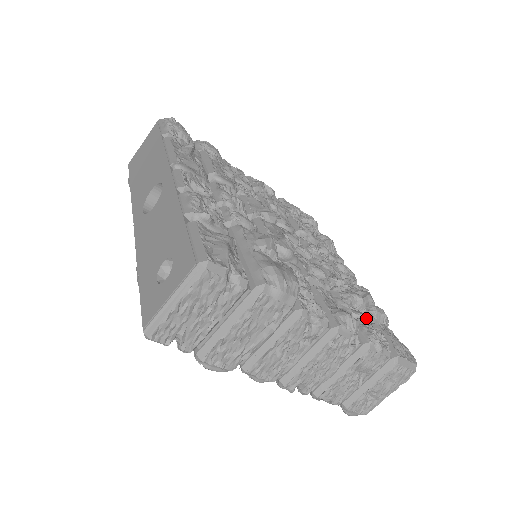
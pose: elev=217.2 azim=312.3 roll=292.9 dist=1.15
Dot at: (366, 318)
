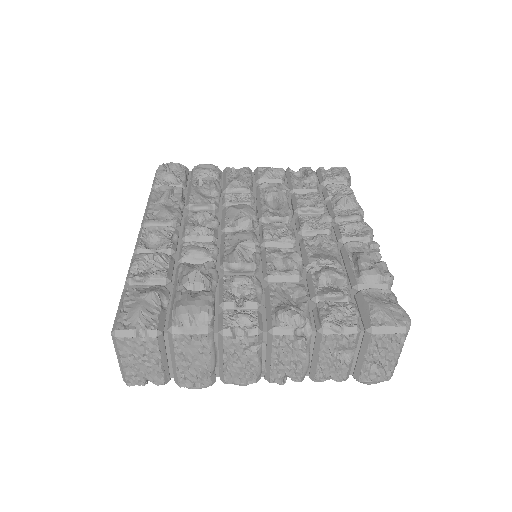
Dot at: (333, 296)
